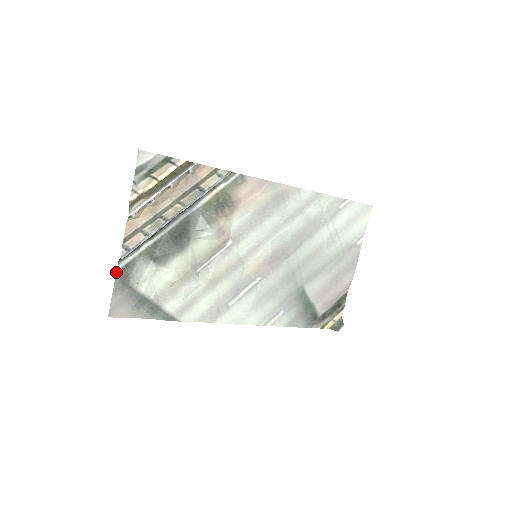
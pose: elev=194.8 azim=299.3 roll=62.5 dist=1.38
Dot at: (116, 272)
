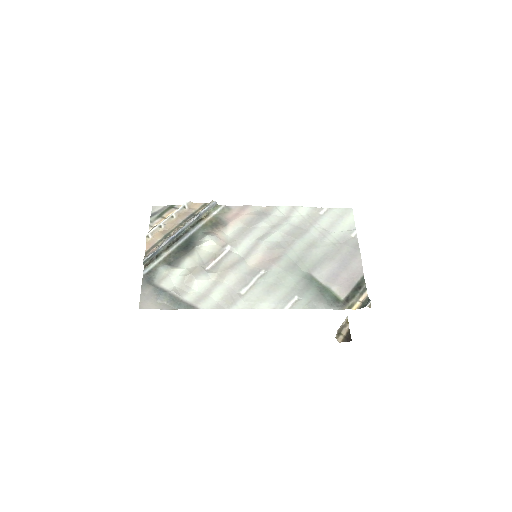
Dot at: (143, 276)
